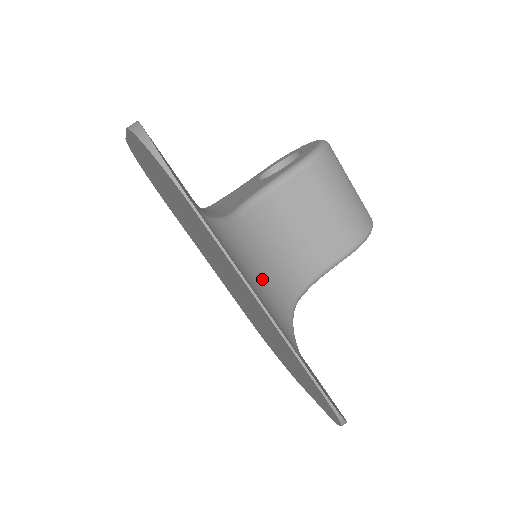
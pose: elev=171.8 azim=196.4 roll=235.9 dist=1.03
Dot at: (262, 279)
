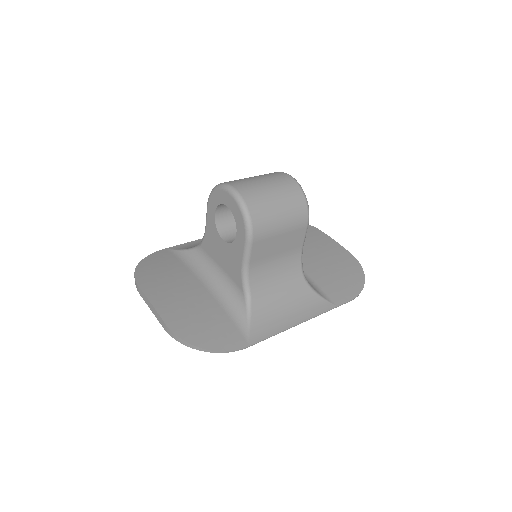
Dot at: (286, 300)
